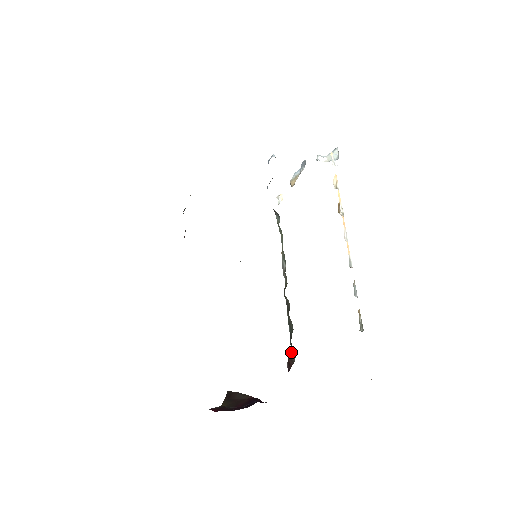
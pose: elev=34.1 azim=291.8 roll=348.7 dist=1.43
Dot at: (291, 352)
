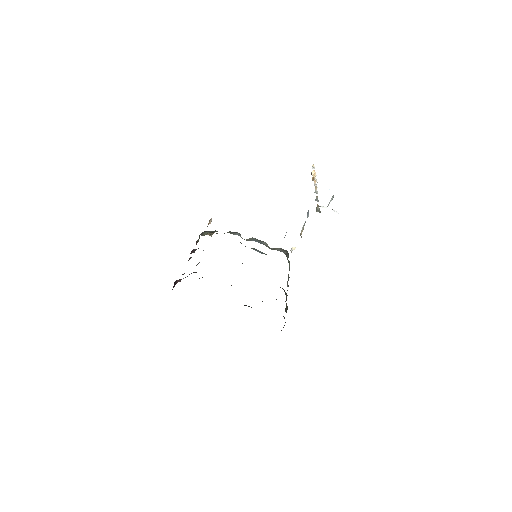
Dot at: occluded
